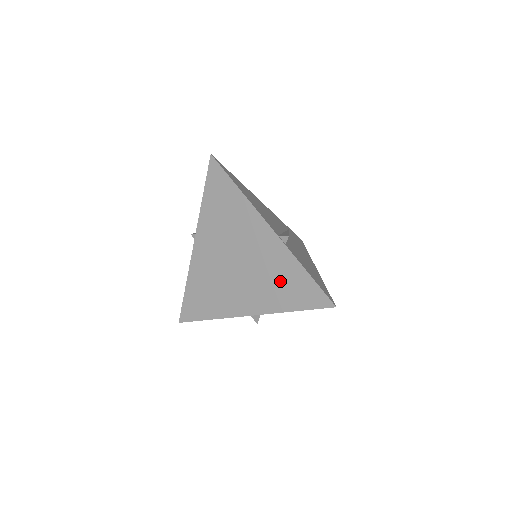
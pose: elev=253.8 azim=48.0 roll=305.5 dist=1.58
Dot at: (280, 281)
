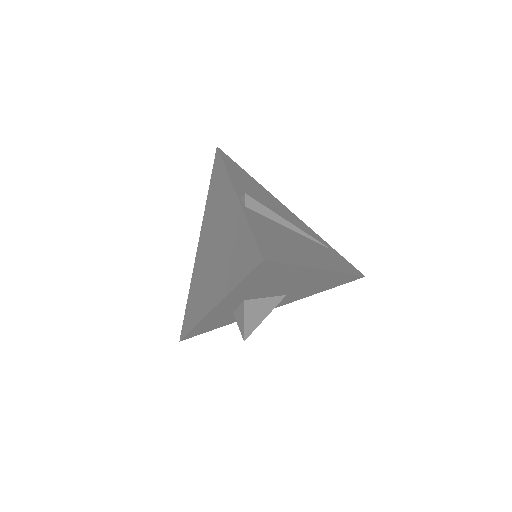
Dot at: (233, 251)
